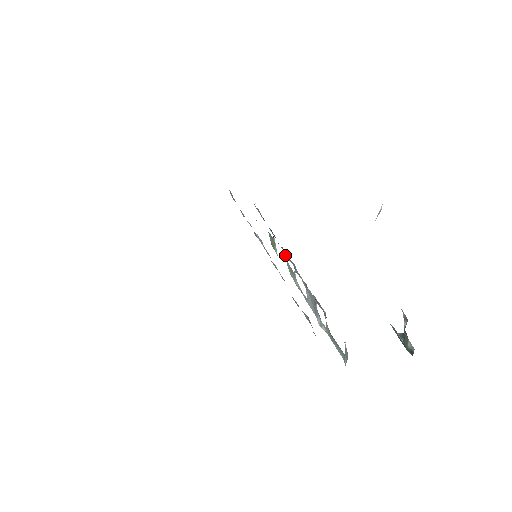
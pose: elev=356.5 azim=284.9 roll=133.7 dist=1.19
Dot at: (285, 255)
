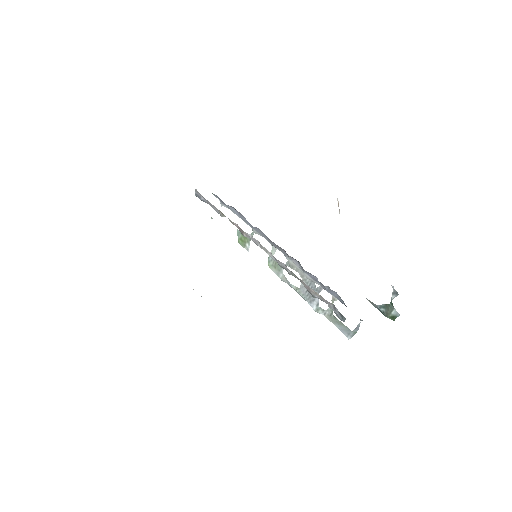
Dot at: (271, 251)
